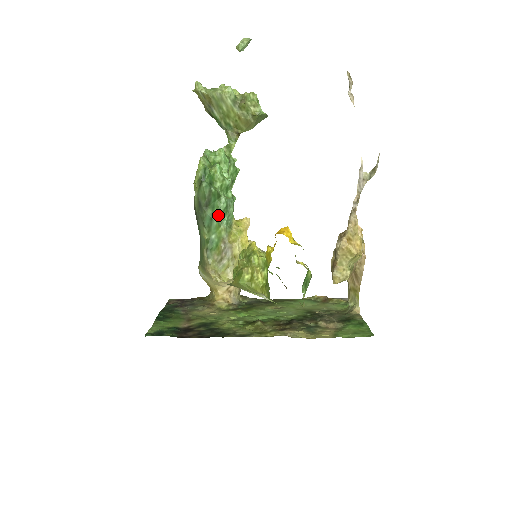
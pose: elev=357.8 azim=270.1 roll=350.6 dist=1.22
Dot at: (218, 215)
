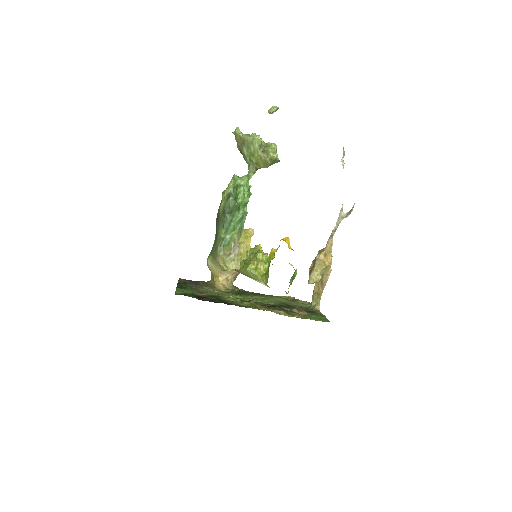
Dot at: (235, 222)
